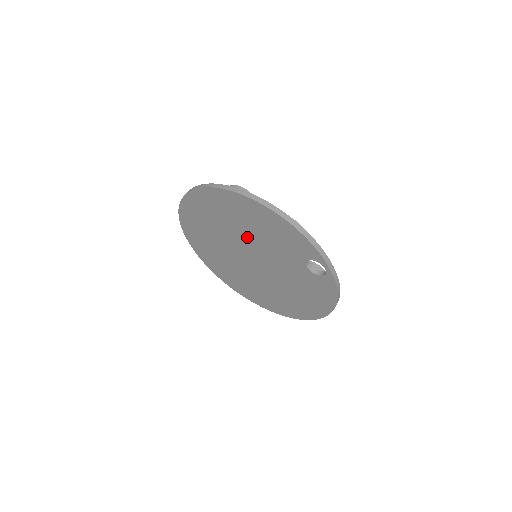
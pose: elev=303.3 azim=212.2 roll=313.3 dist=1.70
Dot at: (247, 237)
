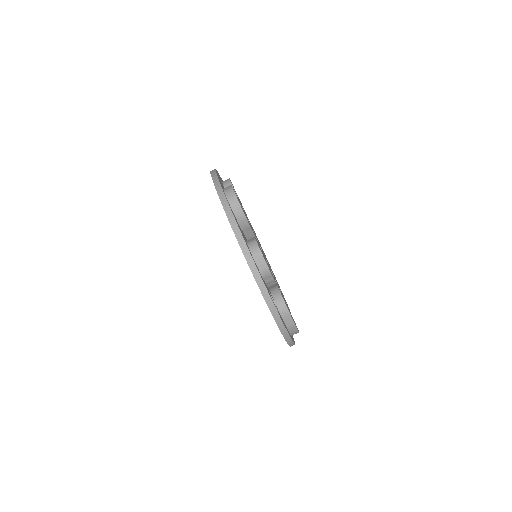
Dot at: occluded
